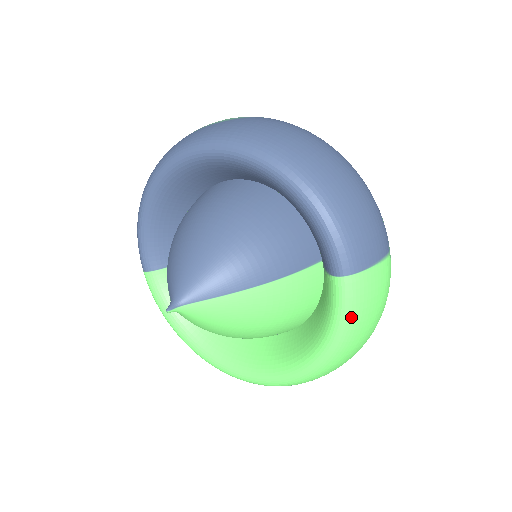
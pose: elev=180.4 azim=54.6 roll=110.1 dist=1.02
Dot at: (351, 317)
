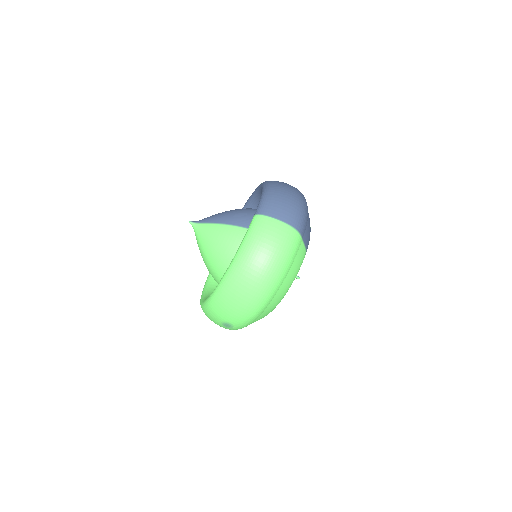
Dot at: (249, 236)
